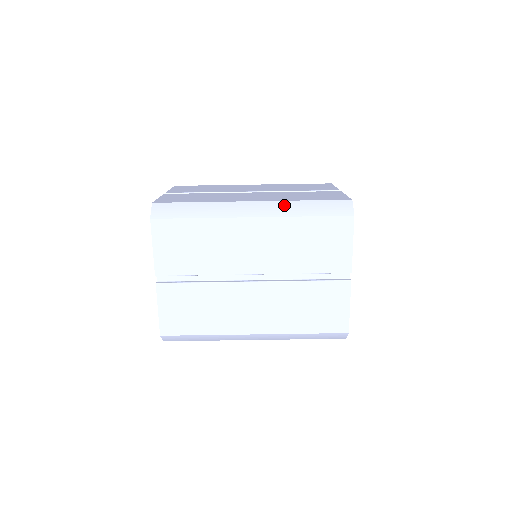
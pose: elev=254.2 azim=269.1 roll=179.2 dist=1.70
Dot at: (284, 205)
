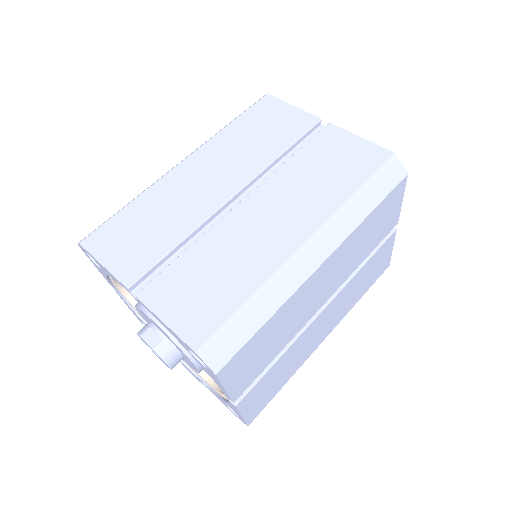
Dot at: occluded
